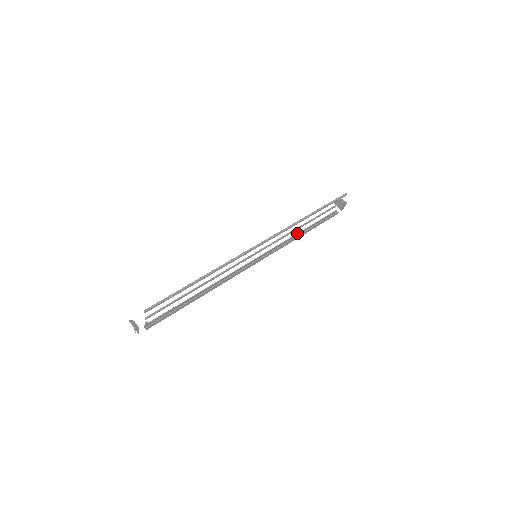
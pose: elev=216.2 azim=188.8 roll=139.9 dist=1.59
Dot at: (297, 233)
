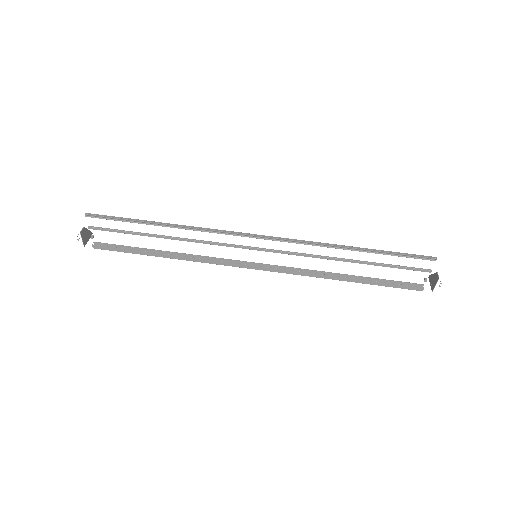
Dot at: (337, 273)
